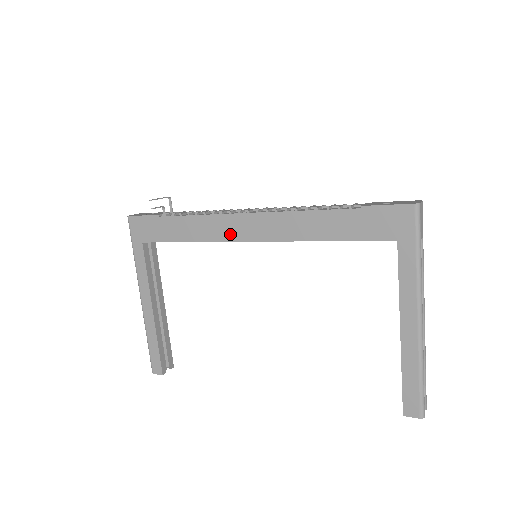
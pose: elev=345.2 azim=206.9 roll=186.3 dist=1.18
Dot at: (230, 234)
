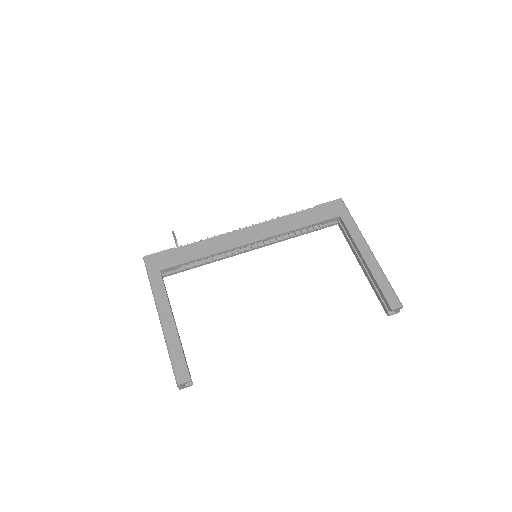
Dot at: (237, 242)
